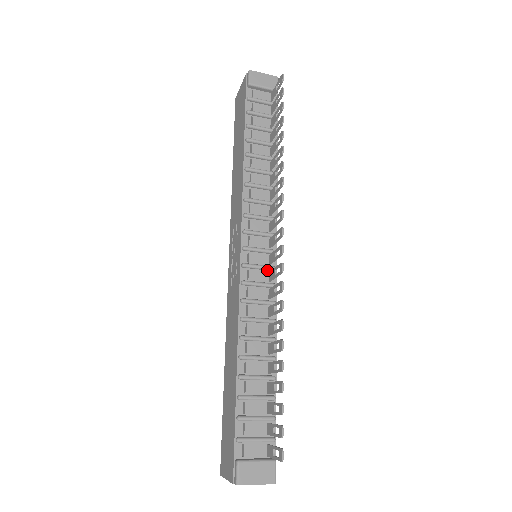
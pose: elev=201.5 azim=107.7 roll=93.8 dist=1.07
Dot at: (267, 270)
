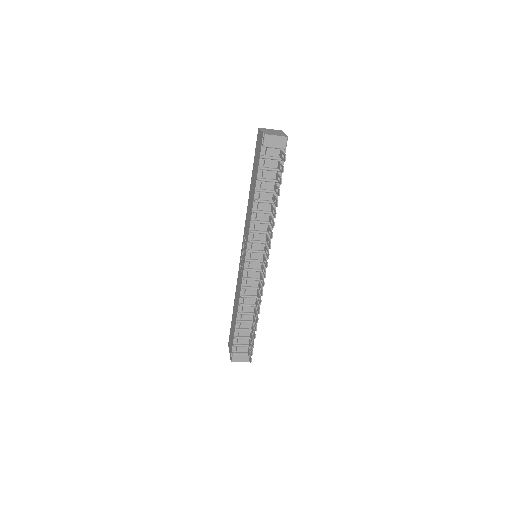
Dot at: (259, 271)
